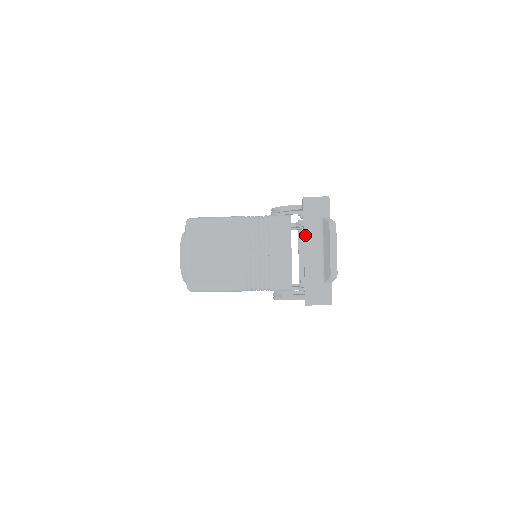
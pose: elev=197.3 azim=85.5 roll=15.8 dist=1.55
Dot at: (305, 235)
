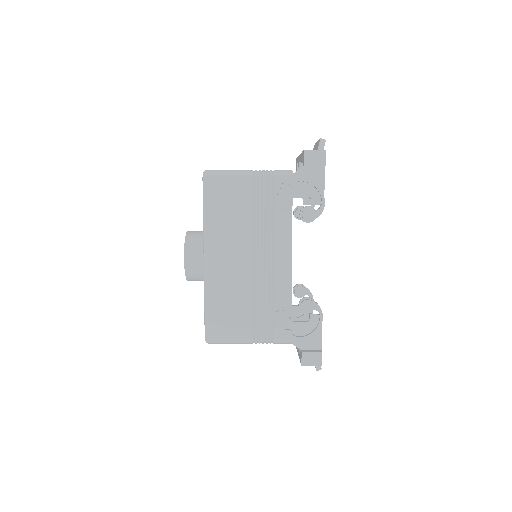
Dot at: occluded
